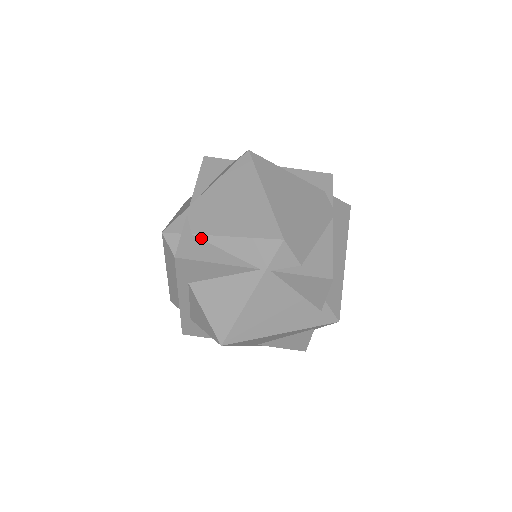
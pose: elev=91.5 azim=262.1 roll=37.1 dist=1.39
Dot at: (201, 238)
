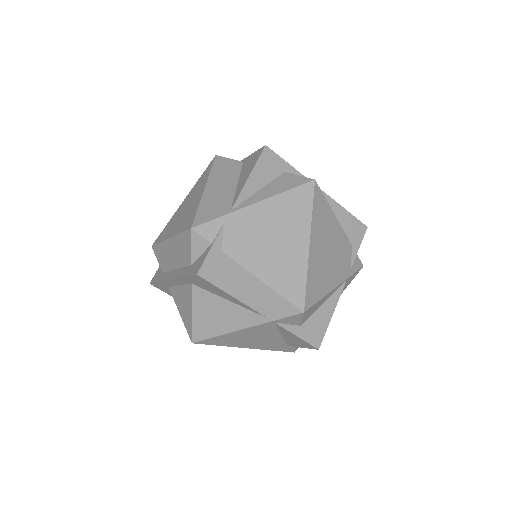
Dot at: (228, 260)
